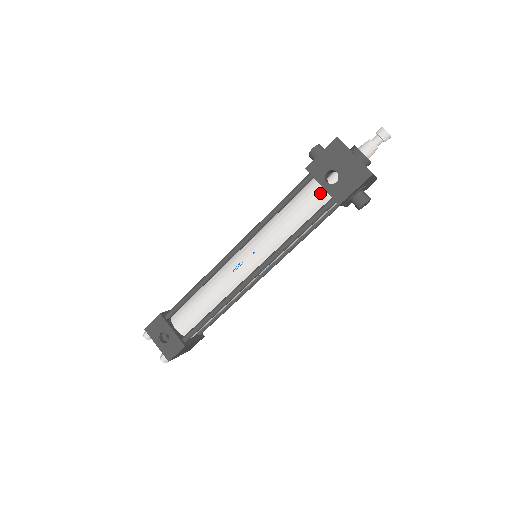
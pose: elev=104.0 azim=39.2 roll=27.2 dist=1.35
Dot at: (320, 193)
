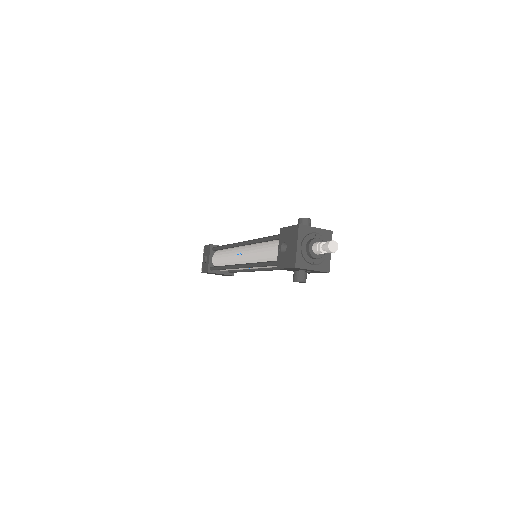
Dot at: occluded
